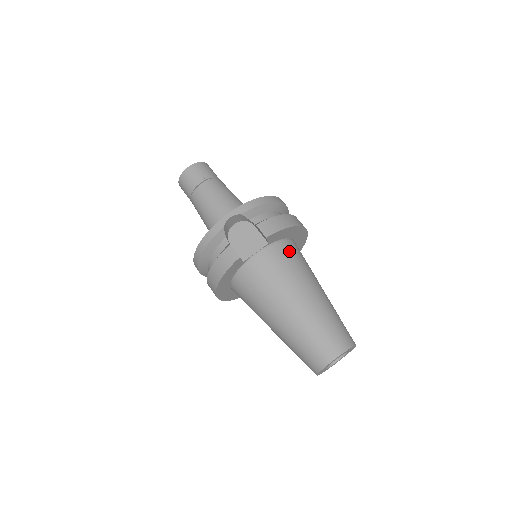
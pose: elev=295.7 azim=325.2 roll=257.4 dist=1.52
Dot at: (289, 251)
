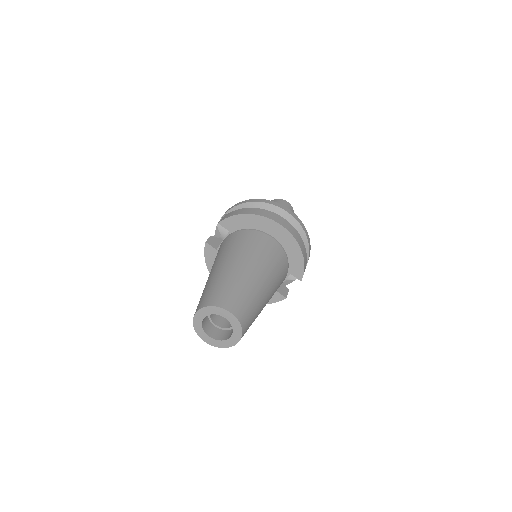
Dot at: (241, 236)
